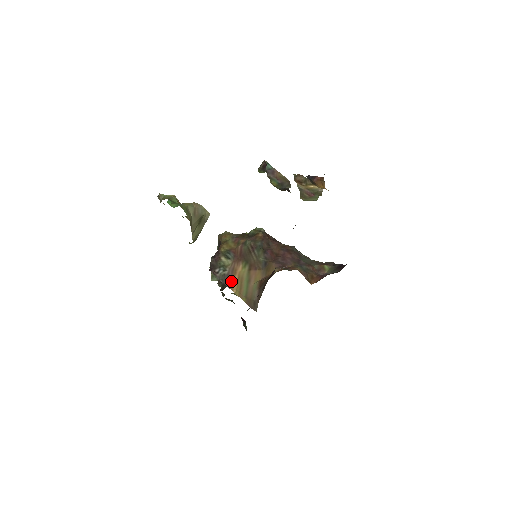
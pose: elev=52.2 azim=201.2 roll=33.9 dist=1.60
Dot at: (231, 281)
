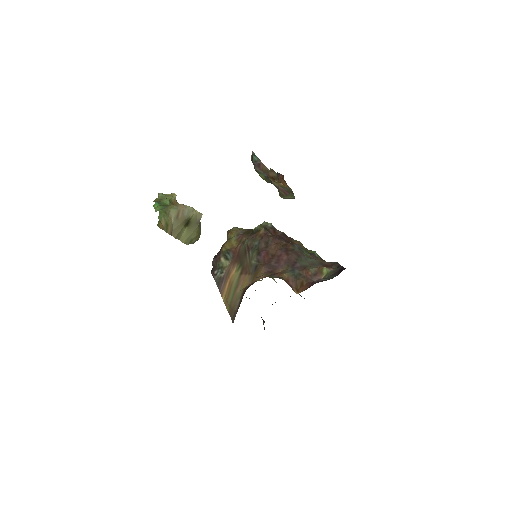
Dot at: (223, 286)
